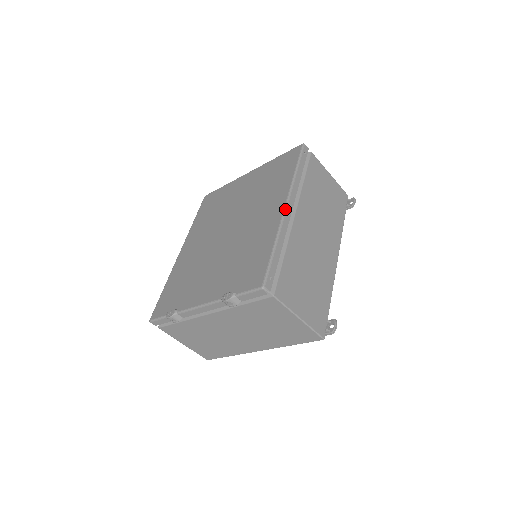
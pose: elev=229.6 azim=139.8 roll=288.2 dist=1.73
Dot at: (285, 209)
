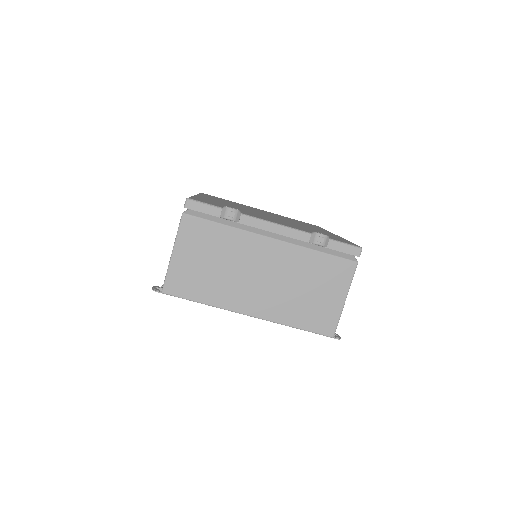
Dot at: occluded
